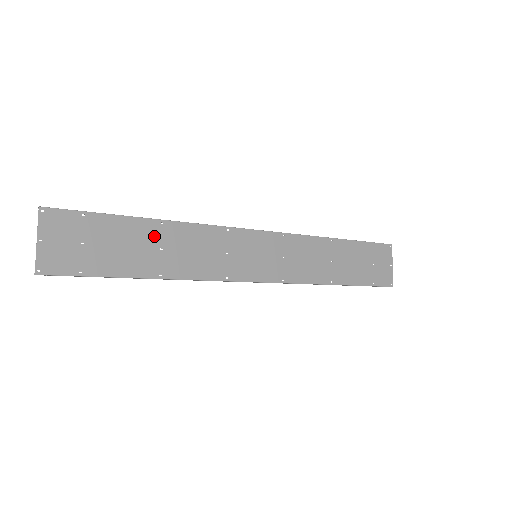
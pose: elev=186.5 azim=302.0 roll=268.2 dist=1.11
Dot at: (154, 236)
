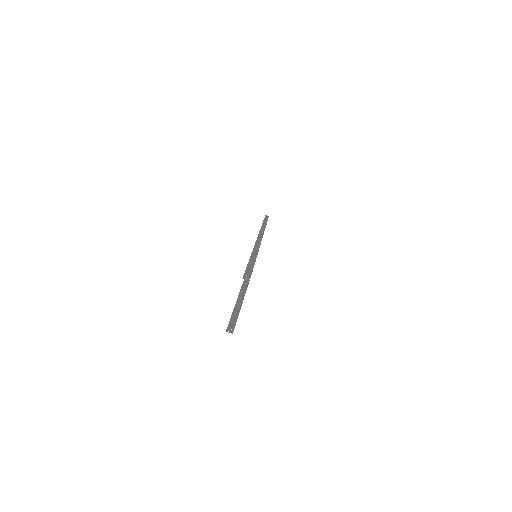
Dot at: occluded
